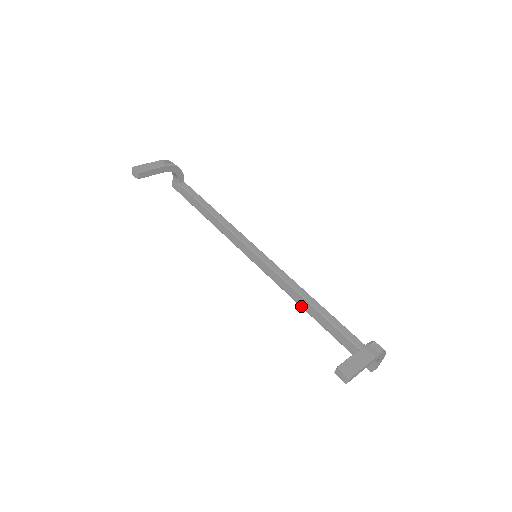
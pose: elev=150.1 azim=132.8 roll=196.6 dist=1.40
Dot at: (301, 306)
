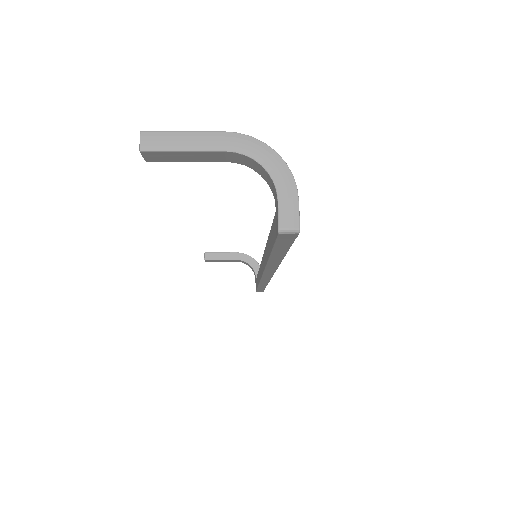
Dot at: (266, 262)
